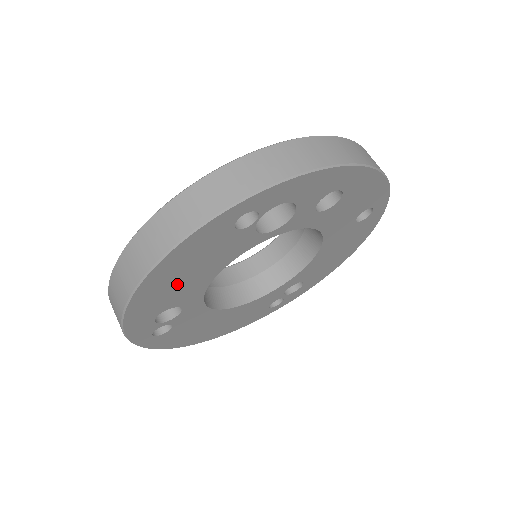
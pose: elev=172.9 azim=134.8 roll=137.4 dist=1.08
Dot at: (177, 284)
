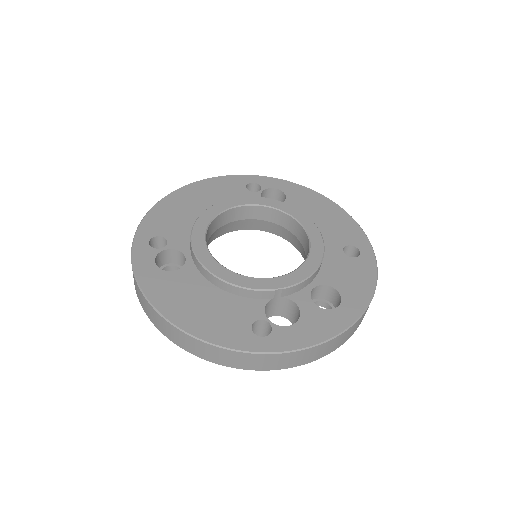
Dot at: occluded
